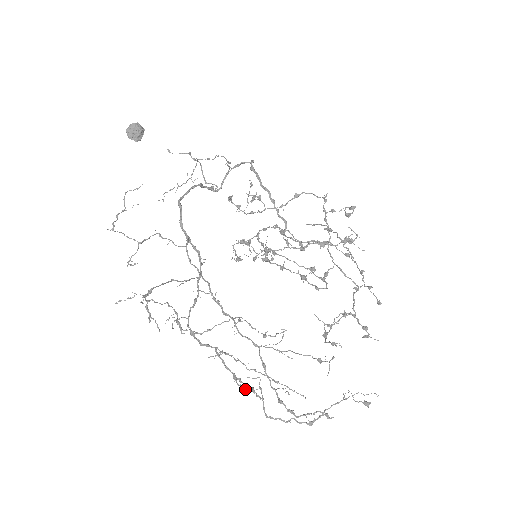
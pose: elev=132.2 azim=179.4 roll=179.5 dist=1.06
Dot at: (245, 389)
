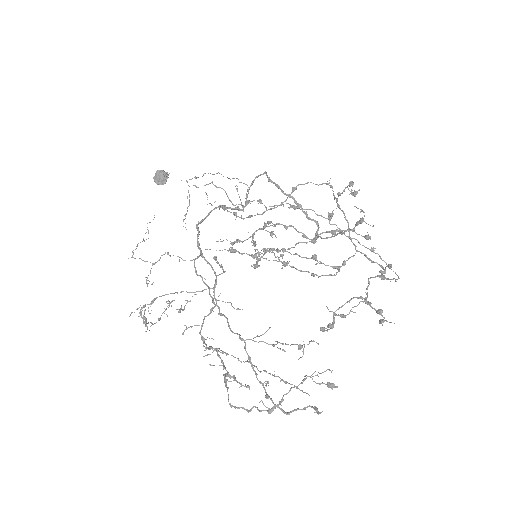
Dot at: occluded
